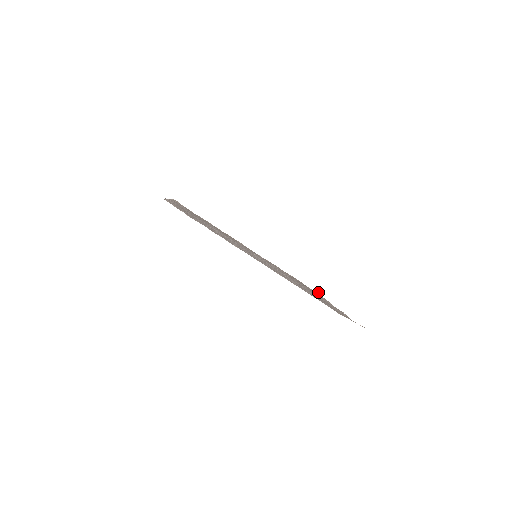
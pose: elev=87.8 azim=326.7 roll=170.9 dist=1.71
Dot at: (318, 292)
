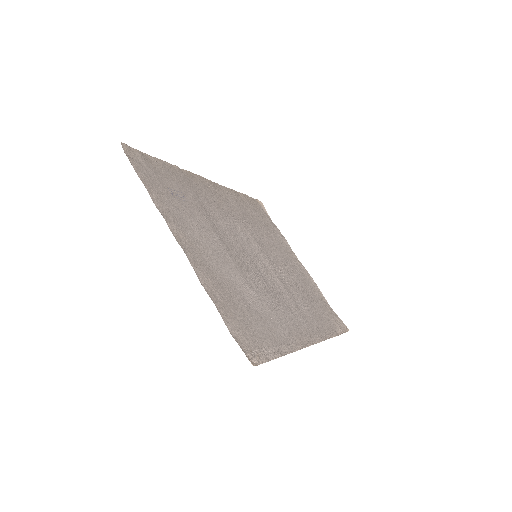
Dot at: (263, 205)
